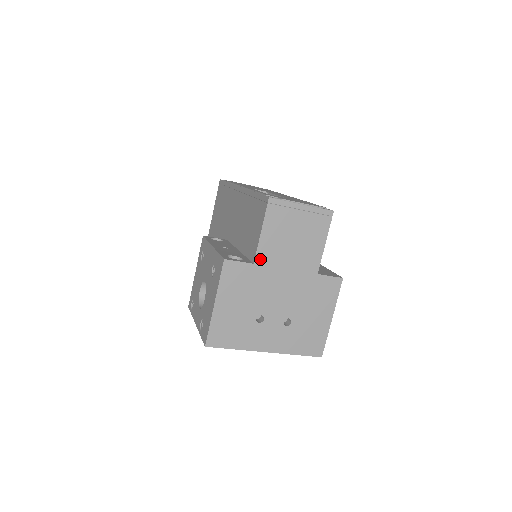
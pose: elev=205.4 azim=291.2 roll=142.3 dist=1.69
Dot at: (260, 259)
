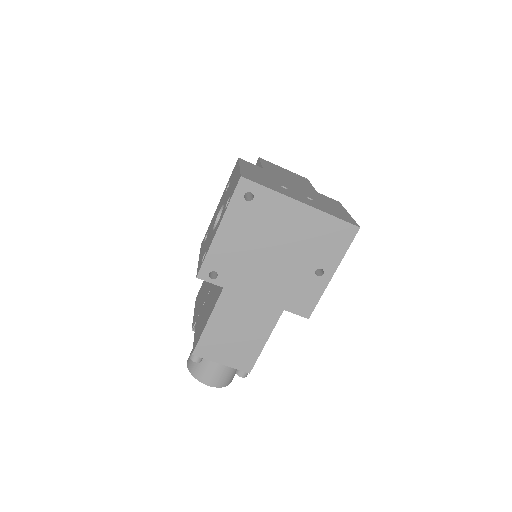
Dot at: (267, 169)
